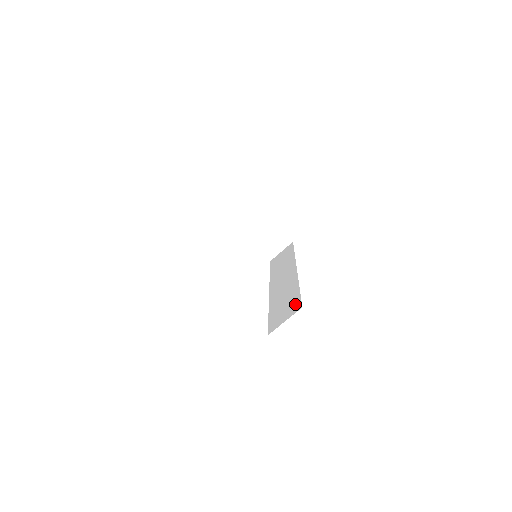
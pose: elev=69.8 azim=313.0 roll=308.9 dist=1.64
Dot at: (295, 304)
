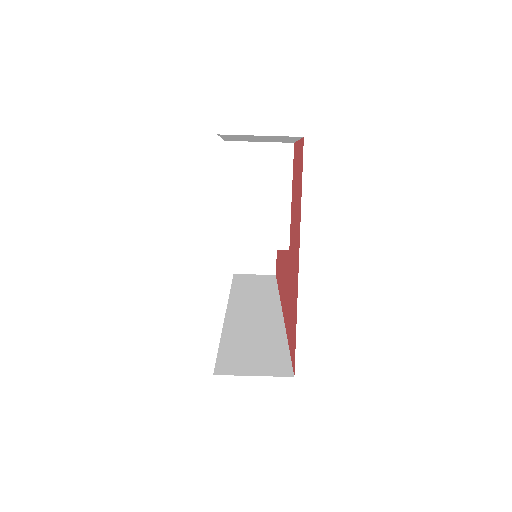
Dot at: (279, 361)
